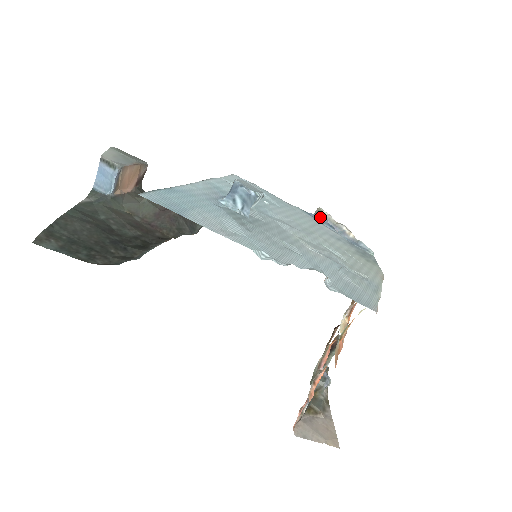
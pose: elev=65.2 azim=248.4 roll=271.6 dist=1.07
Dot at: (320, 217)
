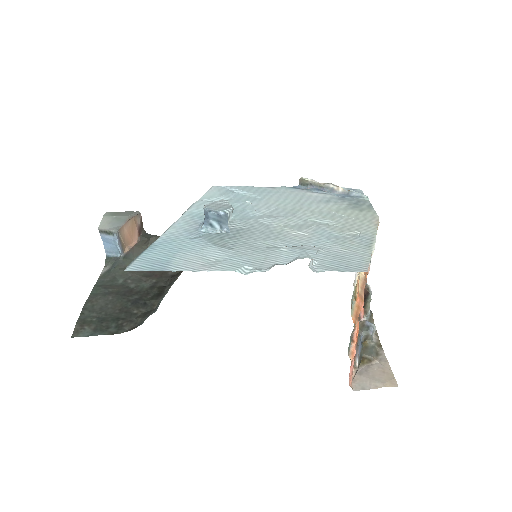
Dot at: (306, 186)
